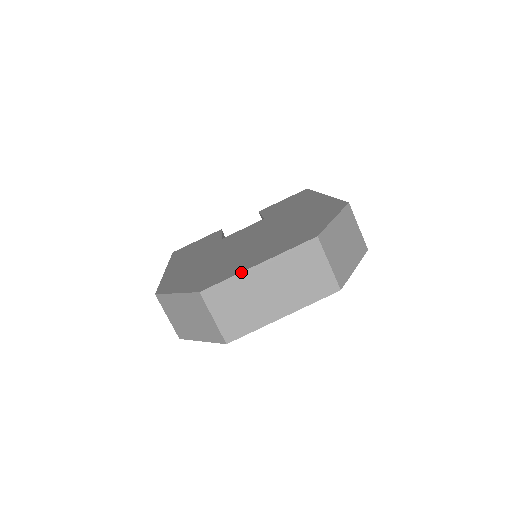
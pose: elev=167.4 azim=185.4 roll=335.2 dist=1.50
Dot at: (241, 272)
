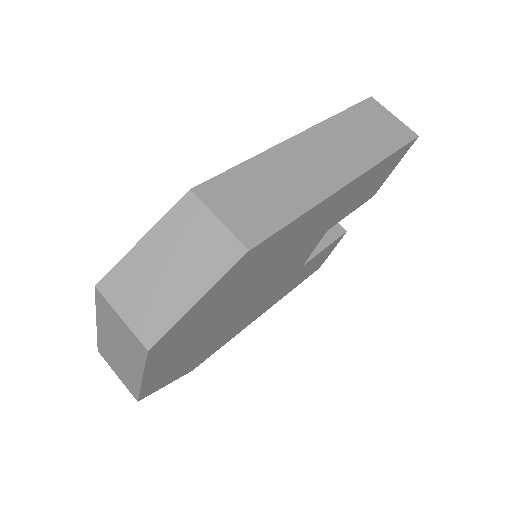
Dot at: (97, 332)
